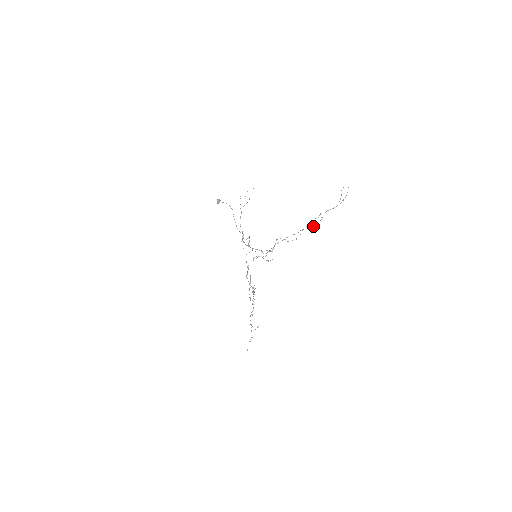
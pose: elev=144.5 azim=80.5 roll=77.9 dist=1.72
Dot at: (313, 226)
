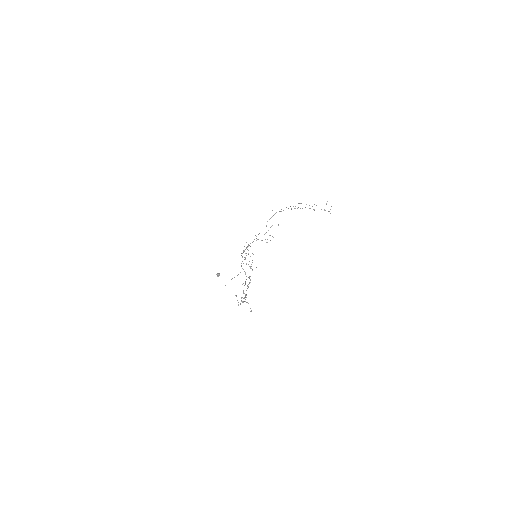
Dot at: occluded
